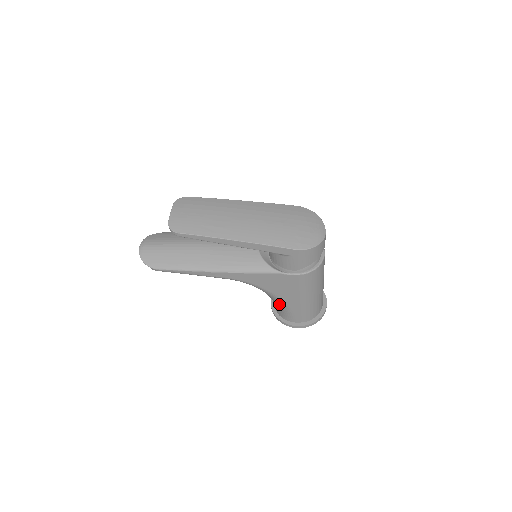
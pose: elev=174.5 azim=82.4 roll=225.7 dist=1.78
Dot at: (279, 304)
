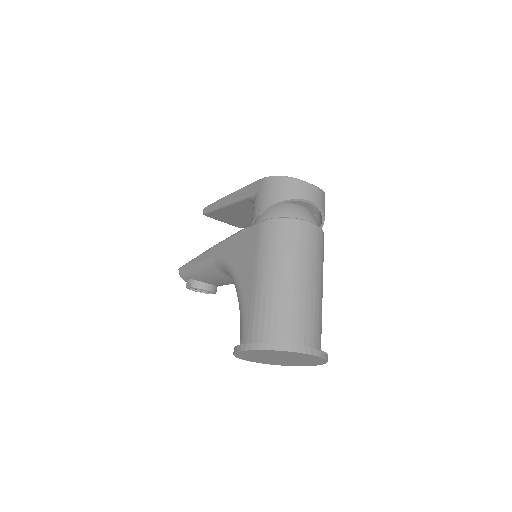
Dot at: (239, 303)
